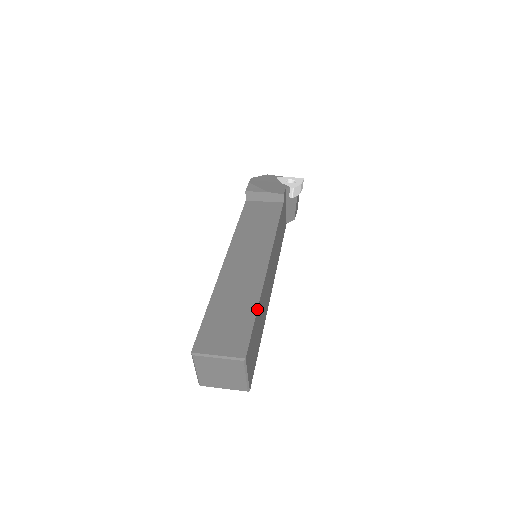
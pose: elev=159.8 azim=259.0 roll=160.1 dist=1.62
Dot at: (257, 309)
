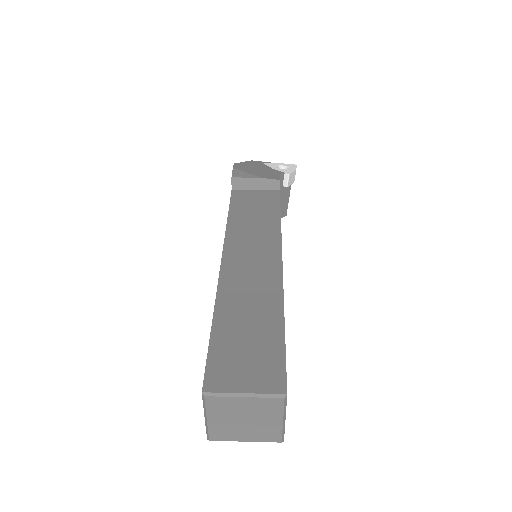
Dot at: (284, 321)
